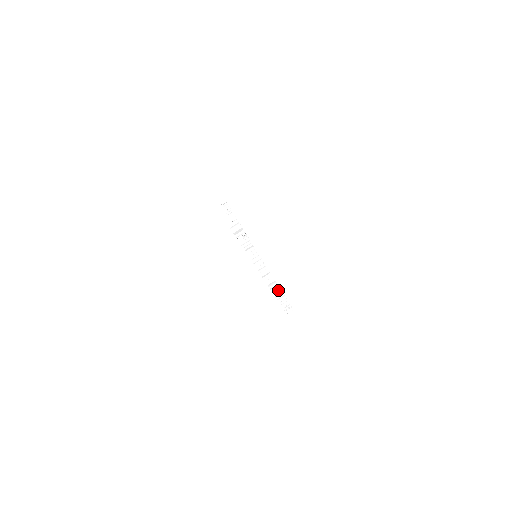
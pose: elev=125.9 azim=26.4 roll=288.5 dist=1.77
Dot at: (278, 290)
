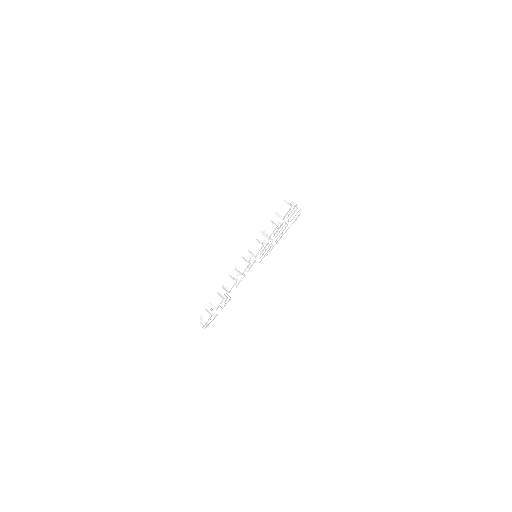
Dot at: (220, 307)
